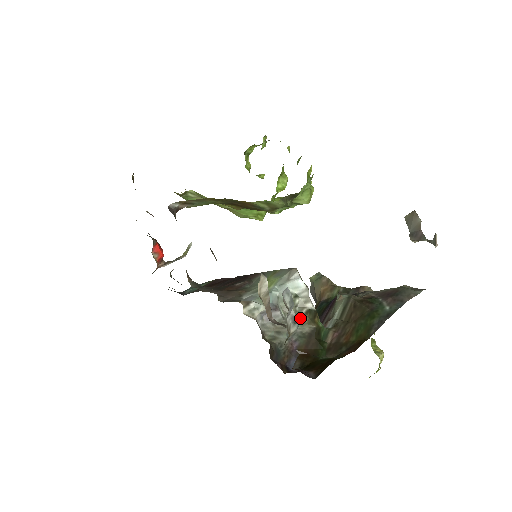
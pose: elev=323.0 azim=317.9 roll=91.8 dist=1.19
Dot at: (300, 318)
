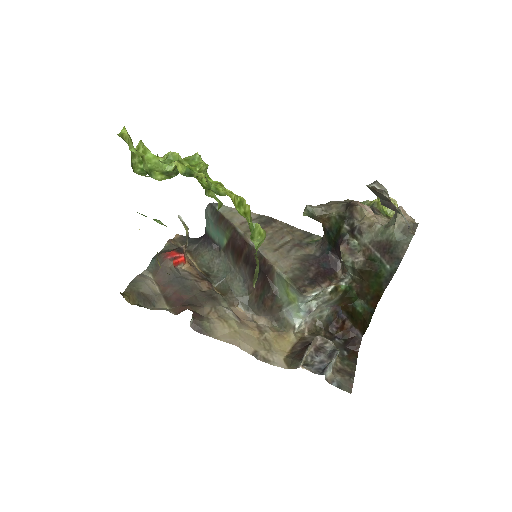
Dot at: (328, 299)
